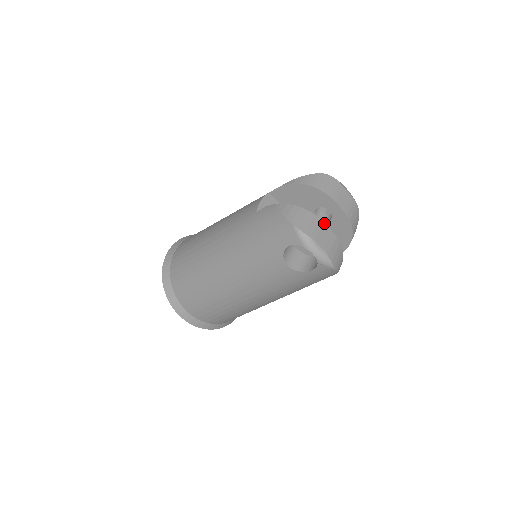
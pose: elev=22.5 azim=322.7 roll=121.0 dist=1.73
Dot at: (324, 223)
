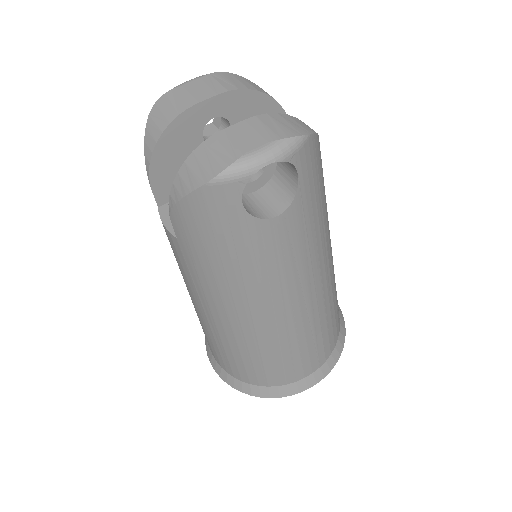
Dot at: (223, 130)
